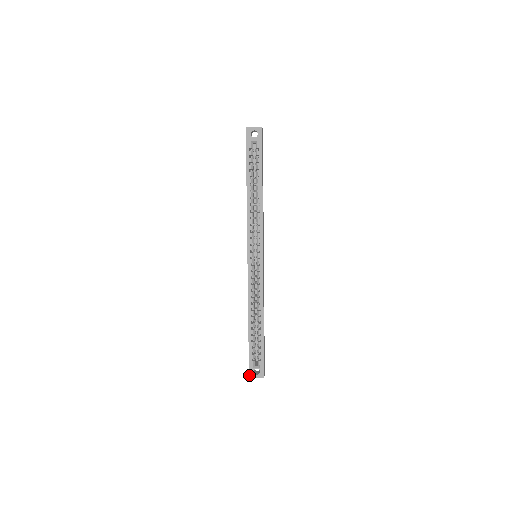
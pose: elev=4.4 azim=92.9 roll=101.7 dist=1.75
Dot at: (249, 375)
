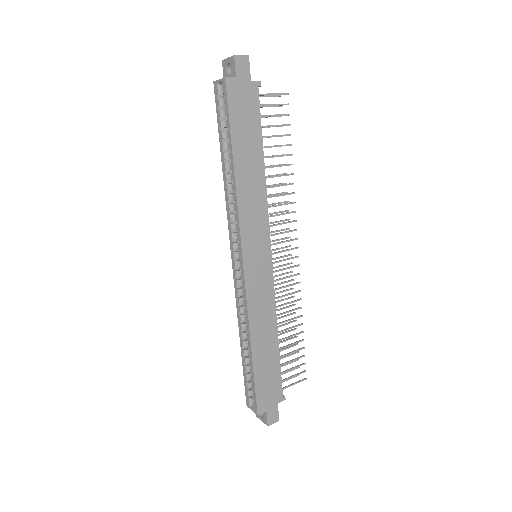
Dot at: occluded
